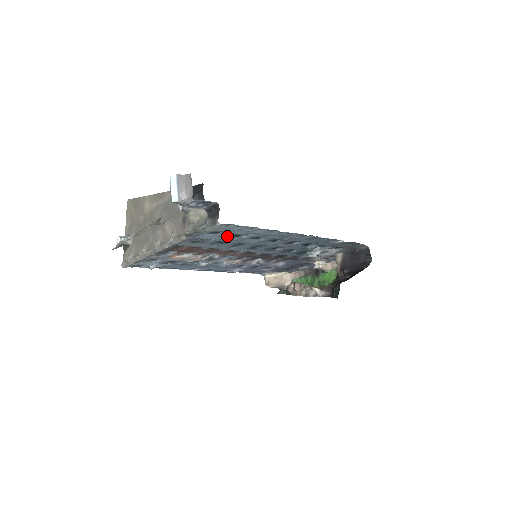
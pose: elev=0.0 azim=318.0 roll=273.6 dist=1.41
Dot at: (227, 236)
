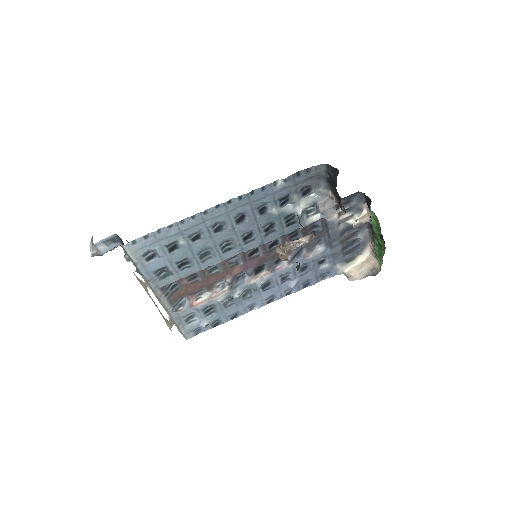
Dot at: (167, 253)
